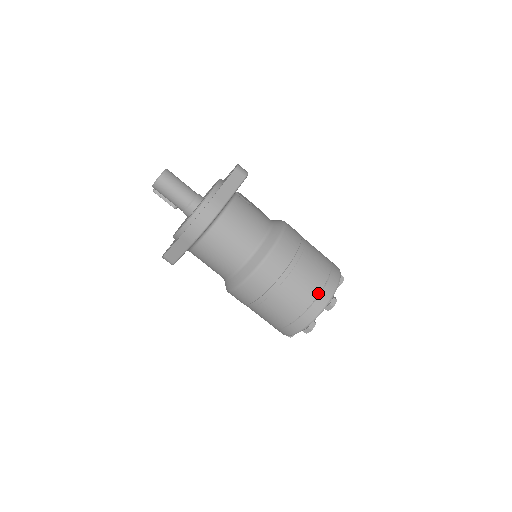
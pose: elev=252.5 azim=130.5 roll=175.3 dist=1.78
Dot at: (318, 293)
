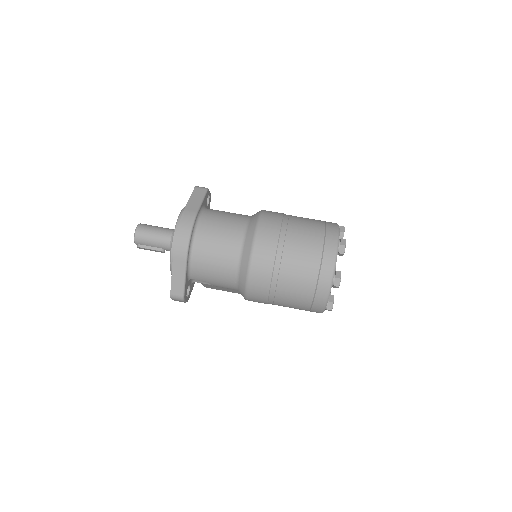
Dot at: (323, 240)
